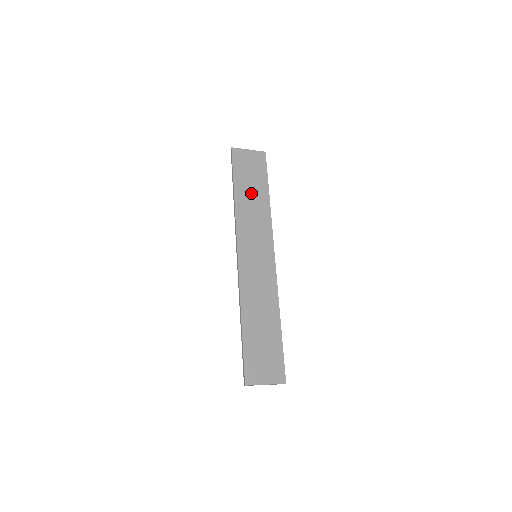
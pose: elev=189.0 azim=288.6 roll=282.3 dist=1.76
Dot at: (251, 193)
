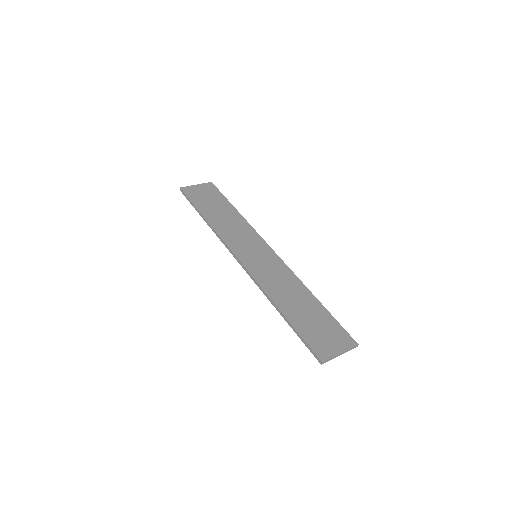
Dot at: (219, 213)
